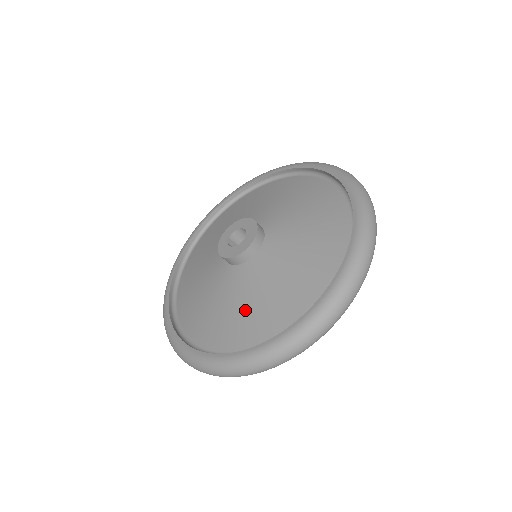
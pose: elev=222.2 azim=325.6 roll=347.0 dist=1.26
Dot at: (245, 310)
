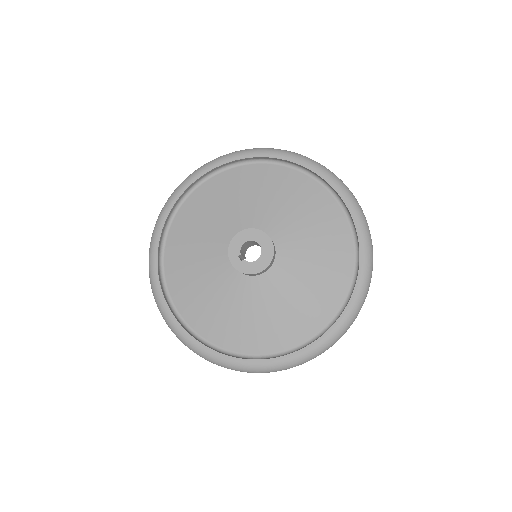
Dot at: (299, 303)
